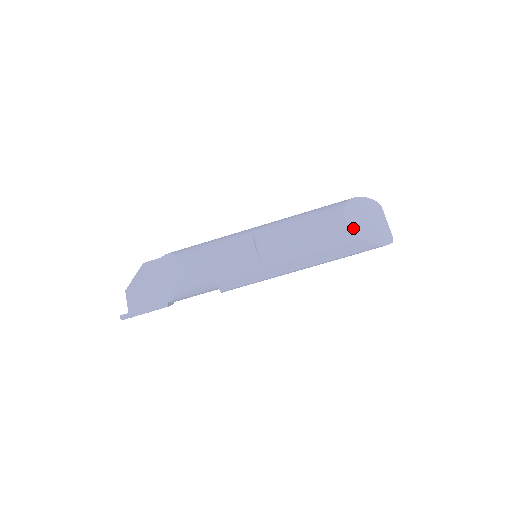
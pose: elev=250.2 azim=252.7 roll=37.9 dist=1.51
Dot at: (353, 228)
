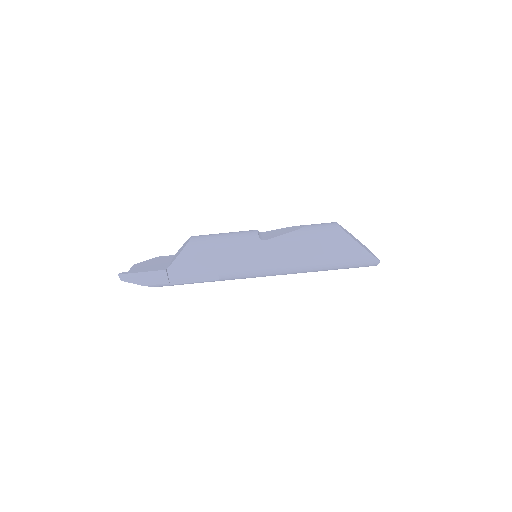
Dot at: (342, 228)
